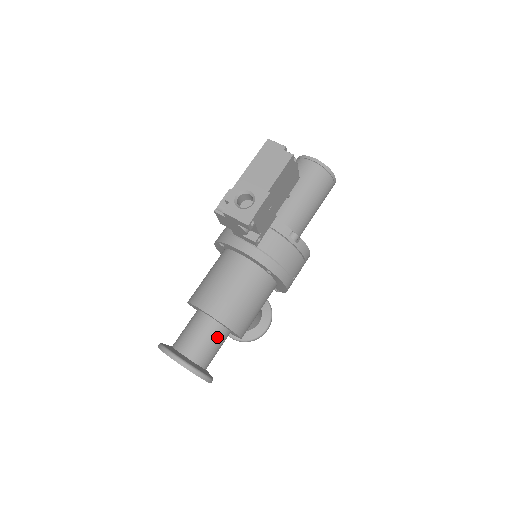
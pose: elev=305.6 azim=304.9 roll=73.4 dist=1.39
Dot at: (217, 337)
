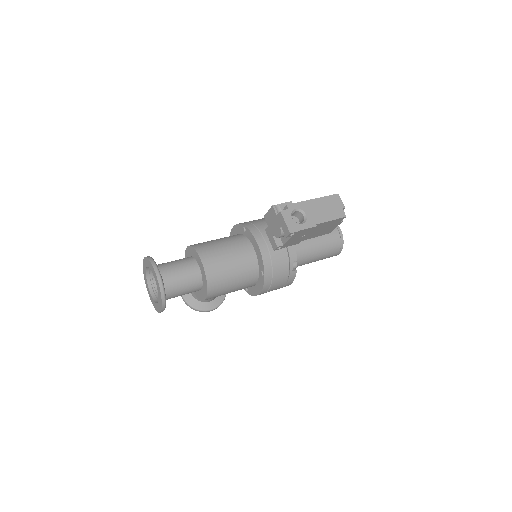
Dot at: (192, 285)
